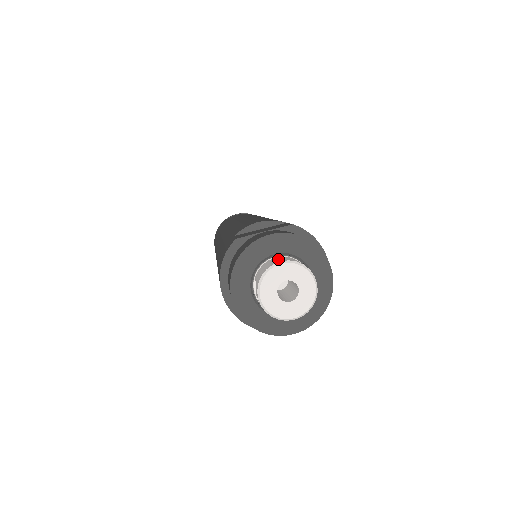
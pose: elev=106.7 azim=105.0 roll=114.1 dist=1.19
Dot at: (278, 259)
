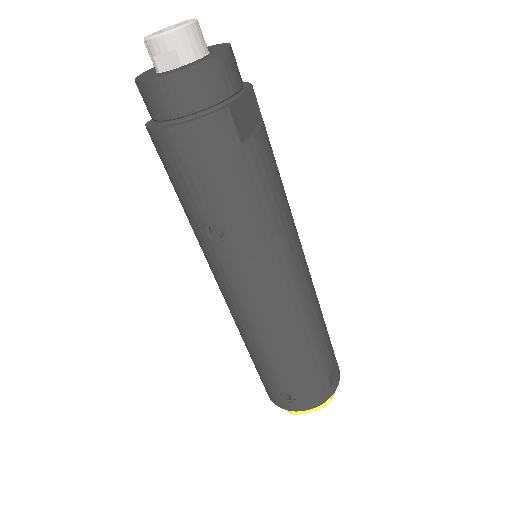
Dot at: occluded
